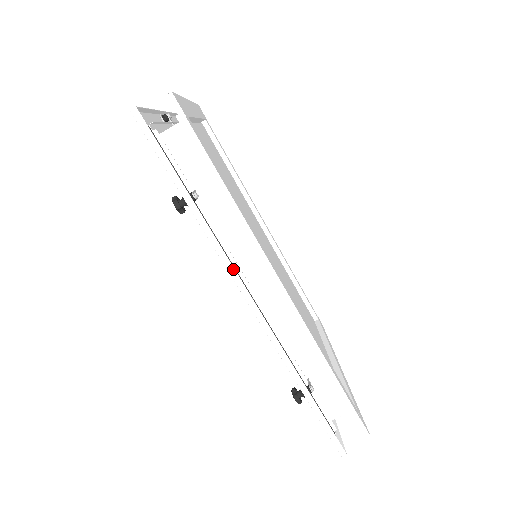
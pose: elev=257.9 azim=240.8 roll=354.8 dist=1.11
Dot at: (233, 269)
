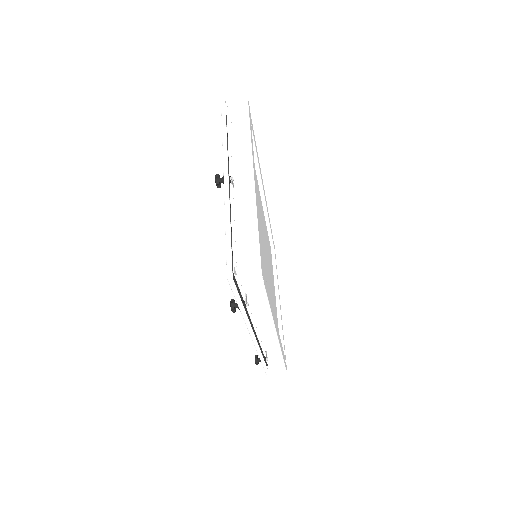
Dot at: (252, 331)
